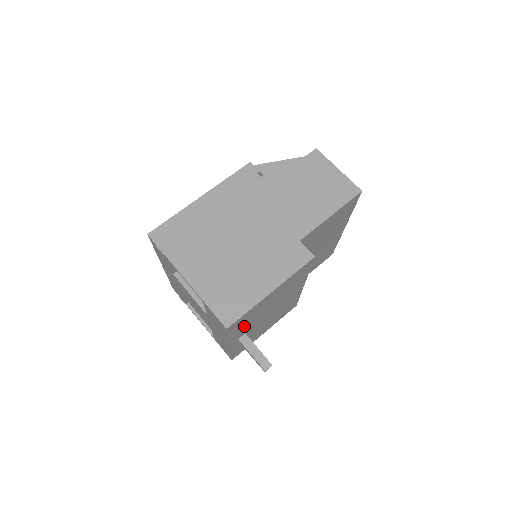
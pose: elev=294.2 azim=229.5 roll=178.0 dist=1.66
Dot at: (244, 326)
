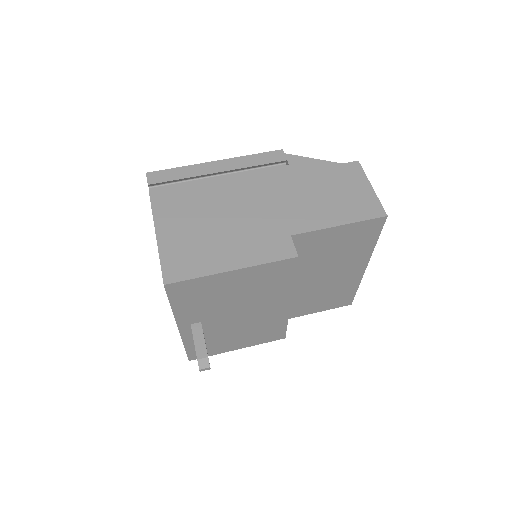
Dot at: (196, 305)
